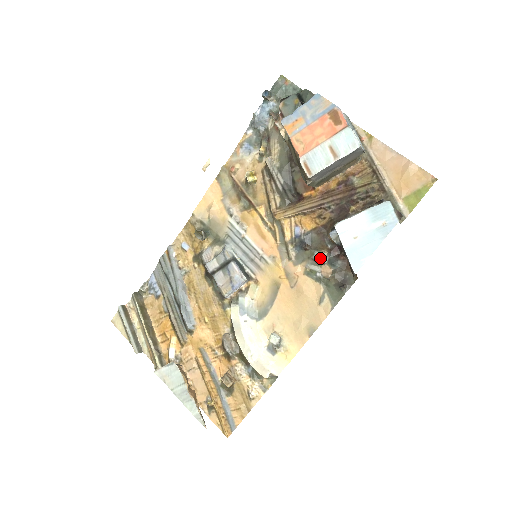
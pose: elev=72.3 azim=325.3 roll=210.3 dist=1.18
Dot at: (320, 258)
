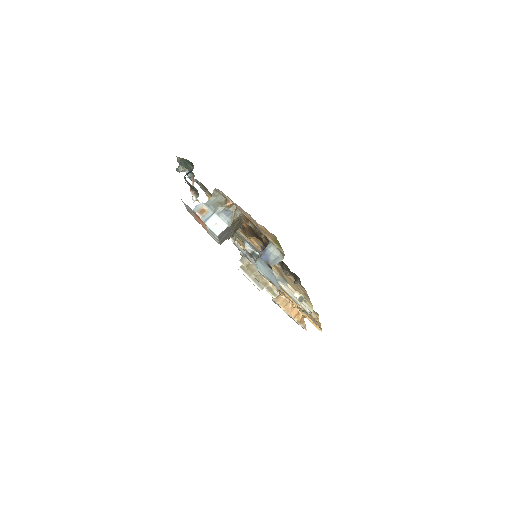
Dot at: occluded
